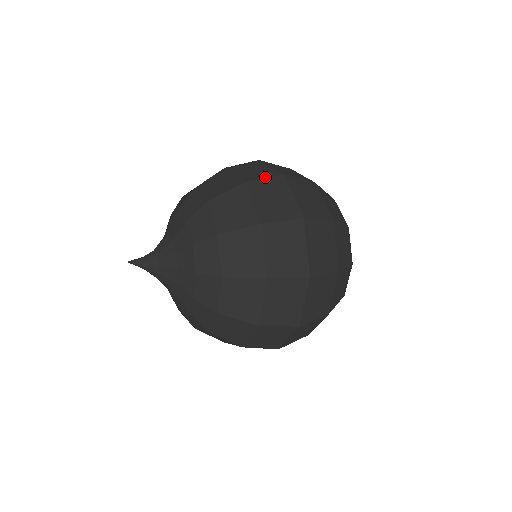
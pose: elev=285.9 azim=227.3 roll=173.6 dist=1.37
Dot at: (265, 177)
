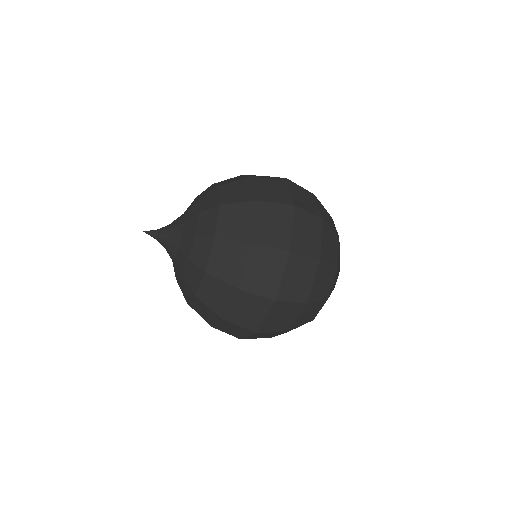
Dot at: occluded
